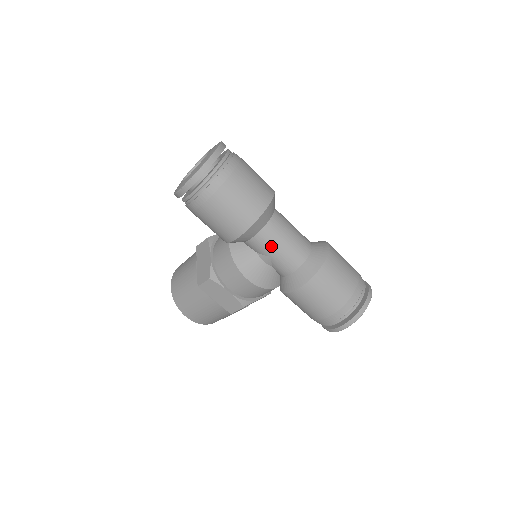
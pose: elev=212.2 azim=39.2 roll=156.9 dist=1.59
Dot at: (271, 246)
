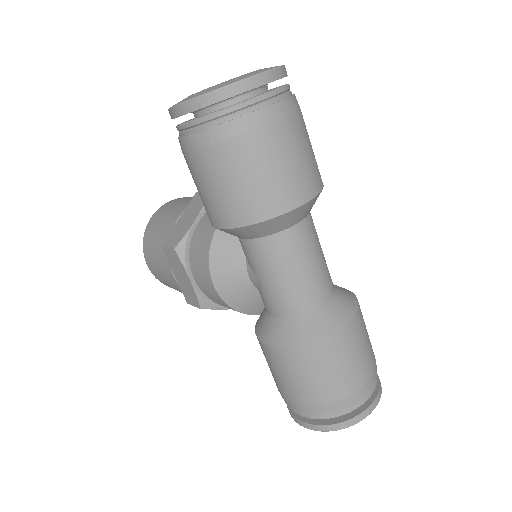
Dot at: (265, 267)
